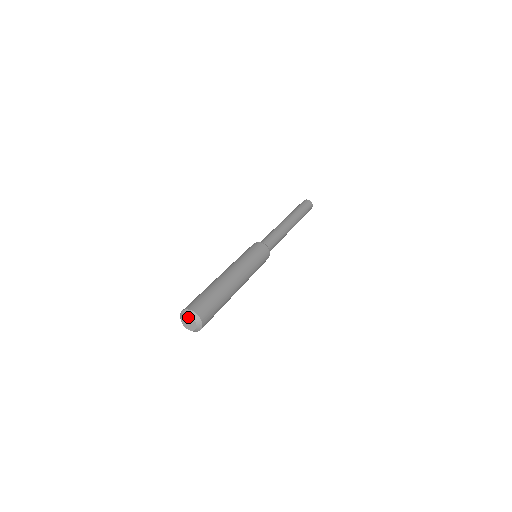
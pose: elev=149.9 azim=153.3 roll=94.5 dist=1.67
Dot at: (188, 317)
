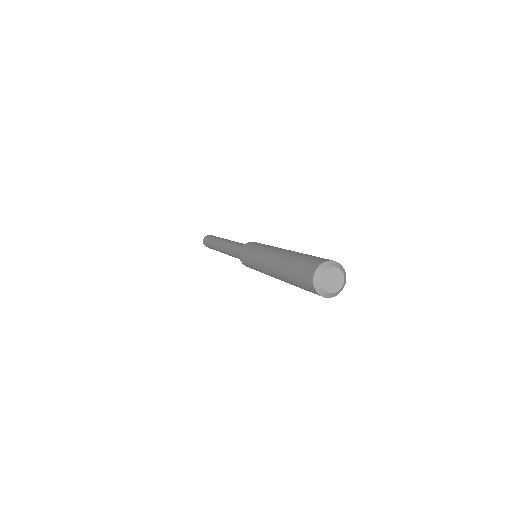
Dot at: (329, 271)
